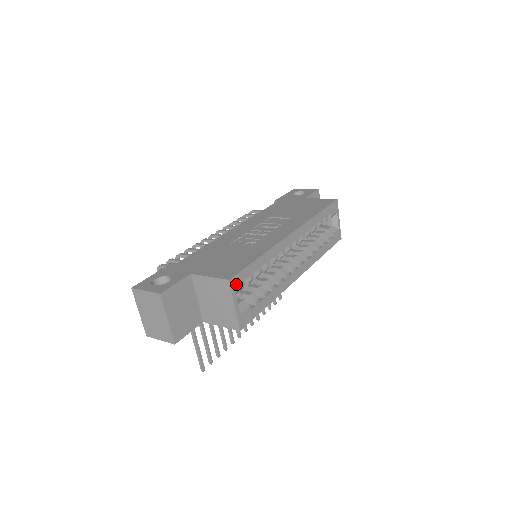
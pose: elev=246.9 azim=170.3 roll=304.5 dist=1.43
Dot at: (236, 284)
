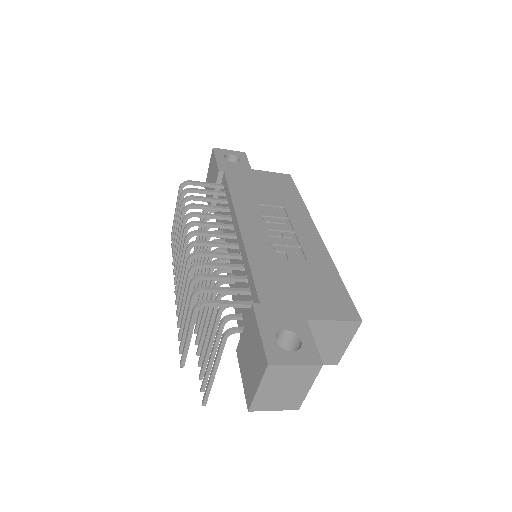
Dot at: occluded
